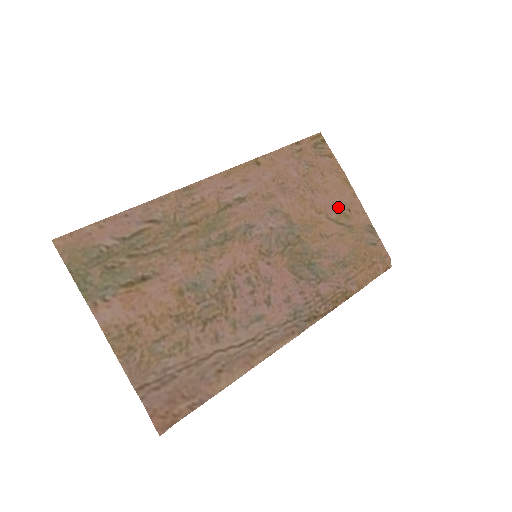
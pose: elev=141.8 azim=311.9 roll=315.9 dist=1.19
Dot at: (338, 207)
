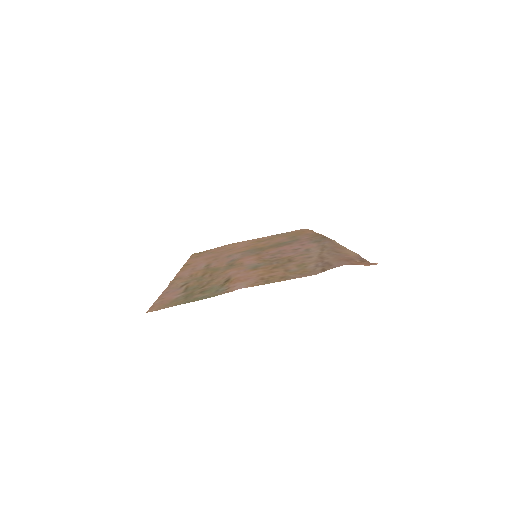
Dot at: (250, 243)
